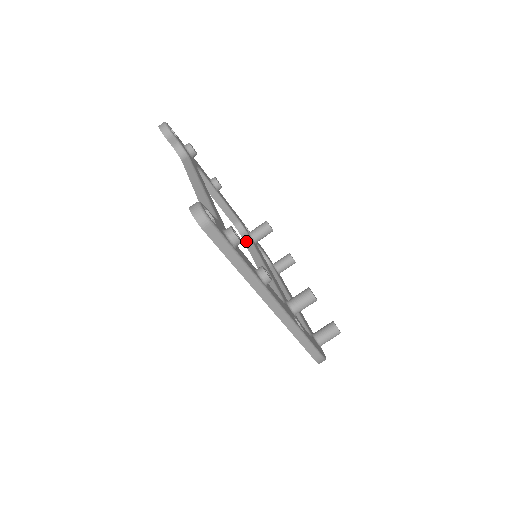
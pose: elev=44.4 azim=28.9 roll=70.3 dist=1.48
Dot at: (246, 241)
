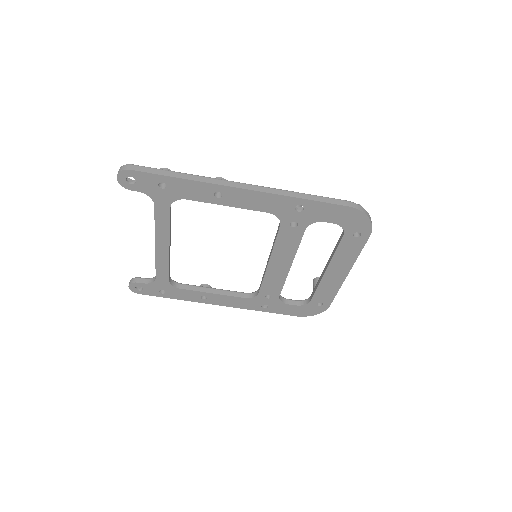
Dot at: (260, 286)
